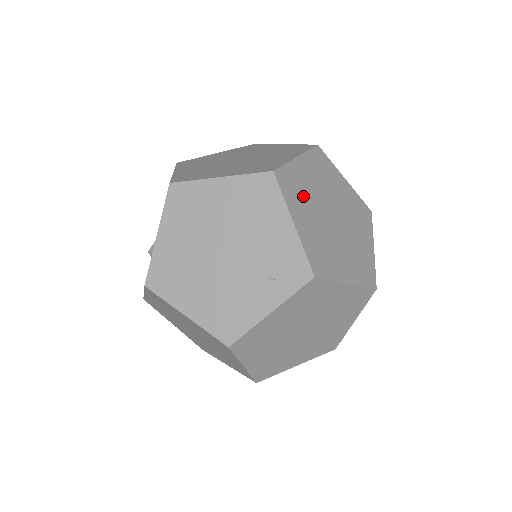
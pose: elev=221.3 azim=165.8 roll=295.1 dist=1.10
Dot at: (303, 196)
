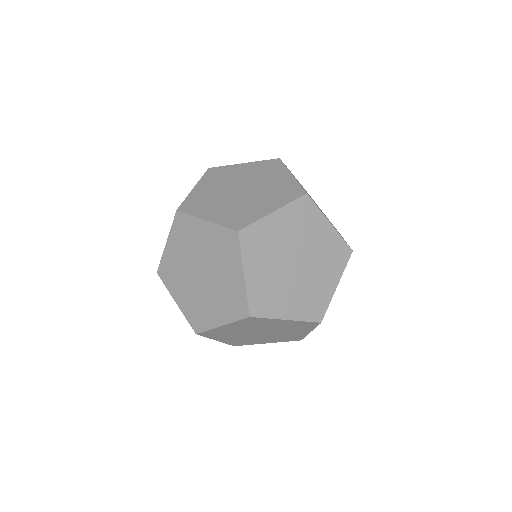
Dot at: (265, 249)
